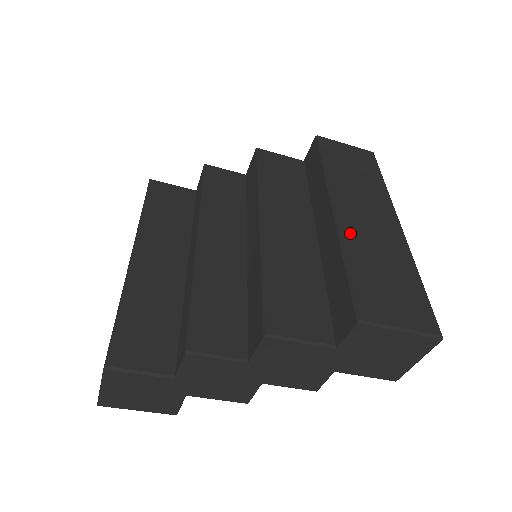
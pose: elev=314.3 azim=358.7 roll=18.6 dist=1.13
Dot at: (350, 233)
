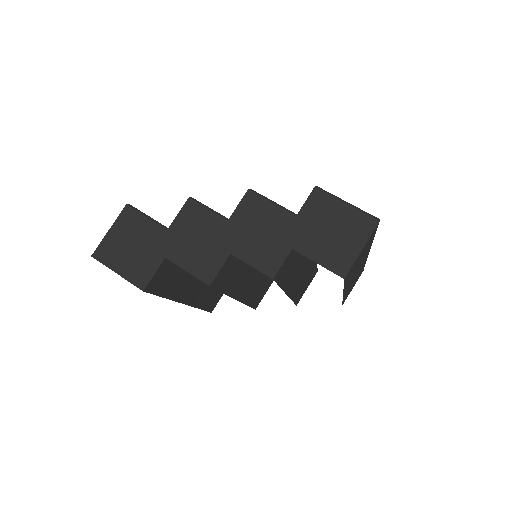
Dot at: occluded
